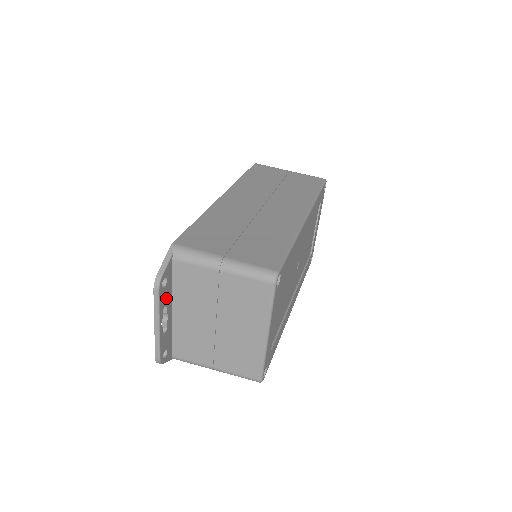
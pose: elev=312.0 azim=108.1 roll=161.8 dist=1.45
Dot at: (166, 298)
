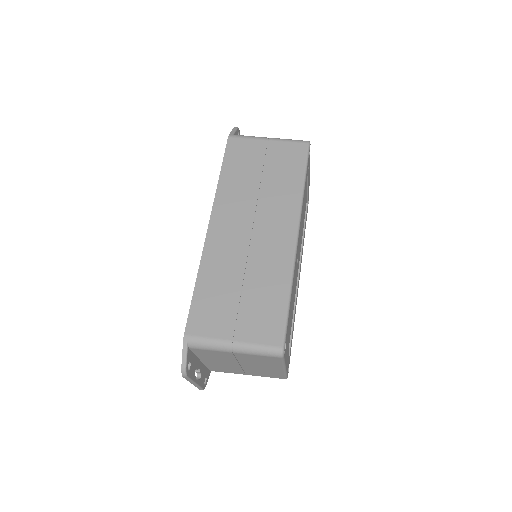
Dot at: (194, 367)
